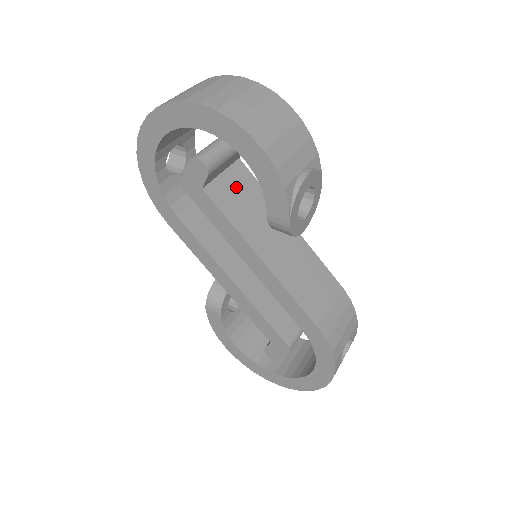
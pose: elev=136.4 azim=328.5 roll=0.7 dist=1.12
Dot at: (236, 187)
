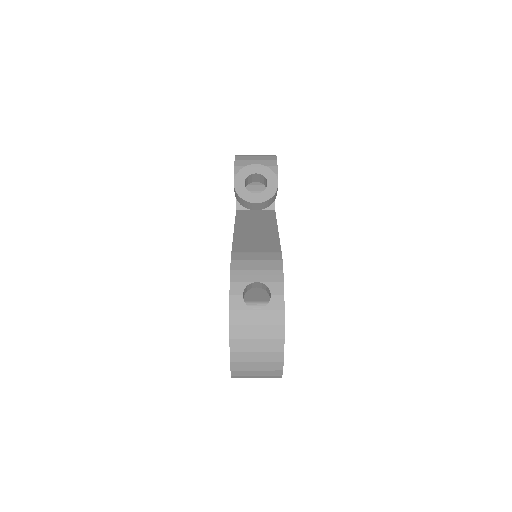
Dot at: (258, 214)
